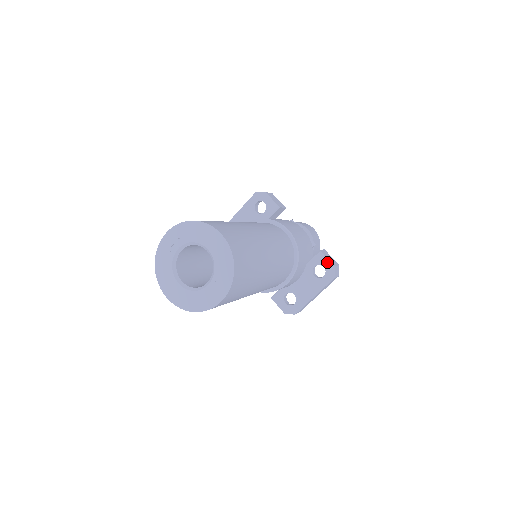
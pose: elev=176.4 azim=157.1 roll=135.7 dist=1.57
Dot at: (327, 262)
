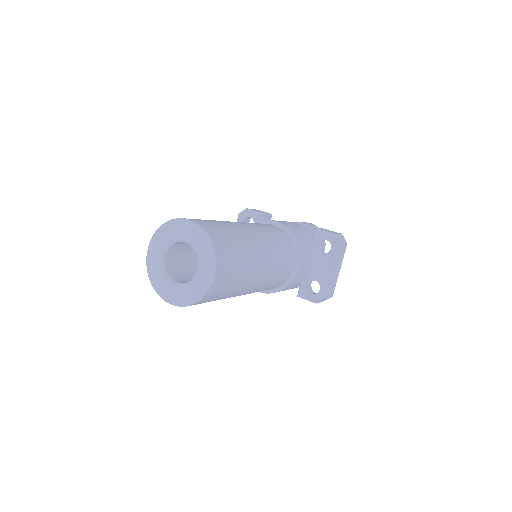
Dot at: (327, 234)
